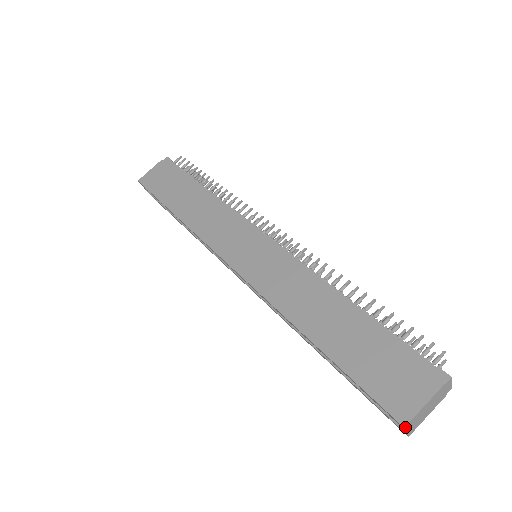
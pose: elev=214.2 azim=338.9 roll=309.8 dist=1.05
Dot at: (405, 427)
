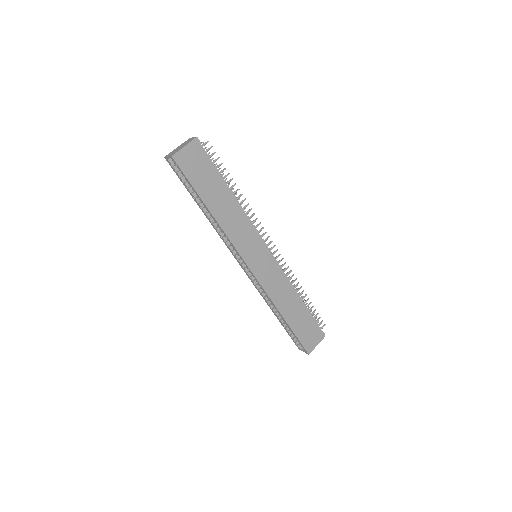
Dot at: occluded
